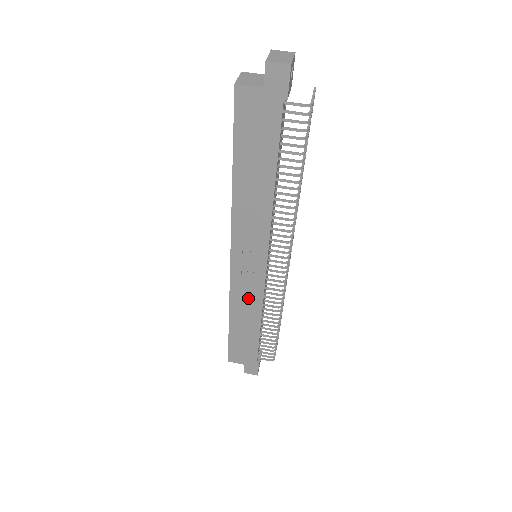
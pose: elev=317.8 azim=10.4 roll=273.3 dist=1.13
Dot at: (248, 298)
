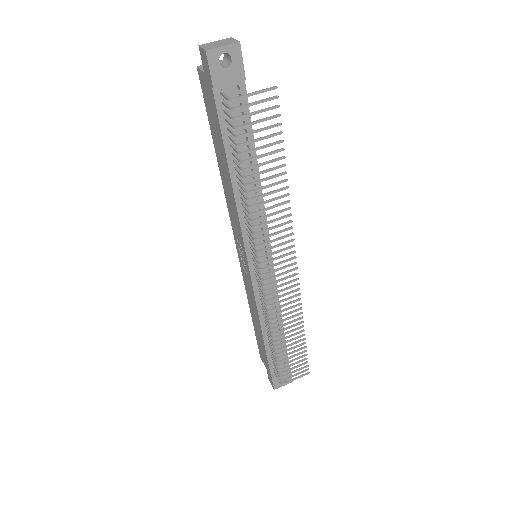
Dot at: (251, 296)
